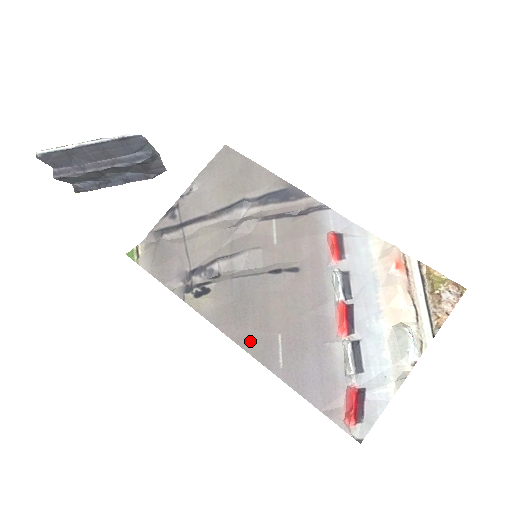
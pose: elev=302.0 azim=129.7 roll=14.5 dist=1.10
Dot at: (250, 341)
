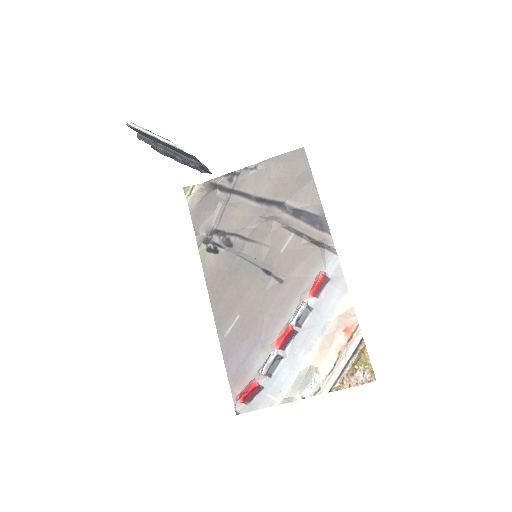
Dot at: (219, 305)
